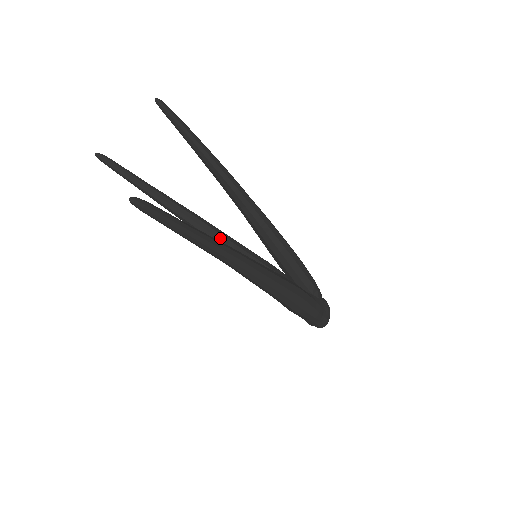
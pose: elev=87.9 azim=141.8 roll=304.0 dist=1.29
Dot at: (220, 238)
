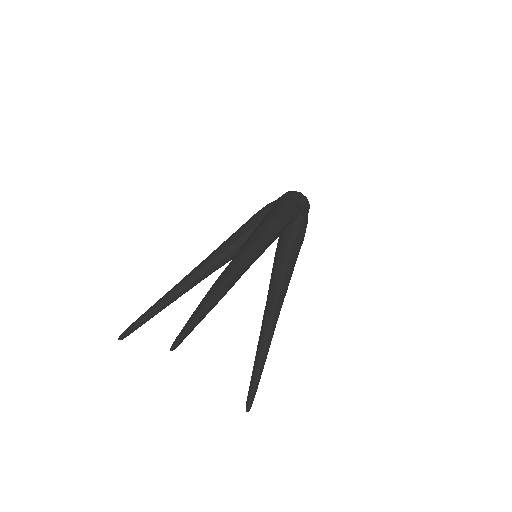
Dot at: (221, 264)
